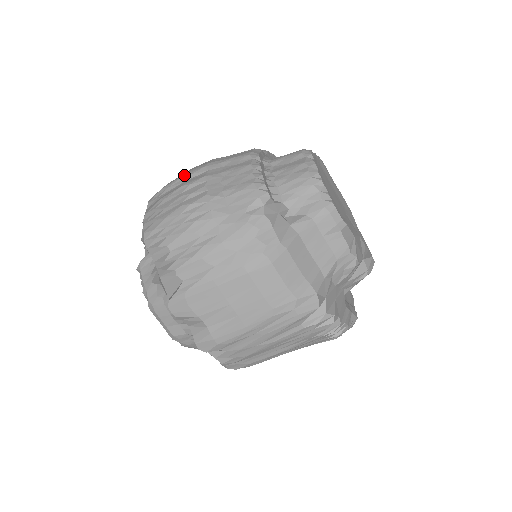
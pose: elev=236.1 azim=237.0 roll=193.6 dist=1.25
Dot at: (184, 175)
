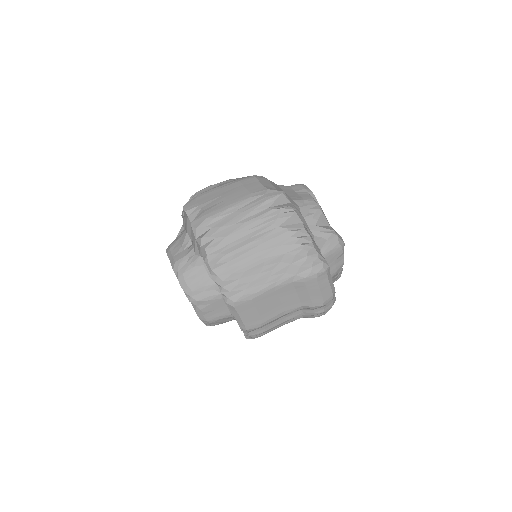
Dot at: occluded
